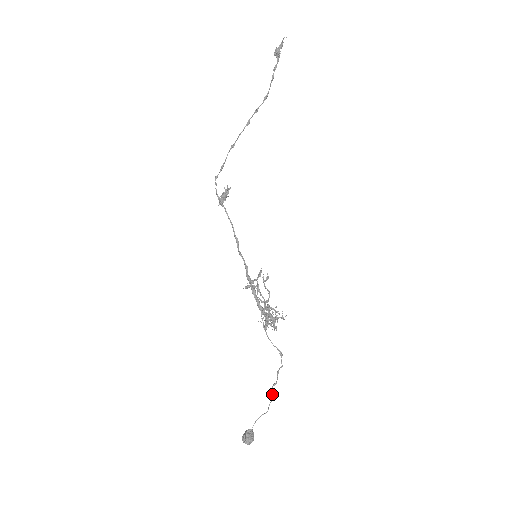
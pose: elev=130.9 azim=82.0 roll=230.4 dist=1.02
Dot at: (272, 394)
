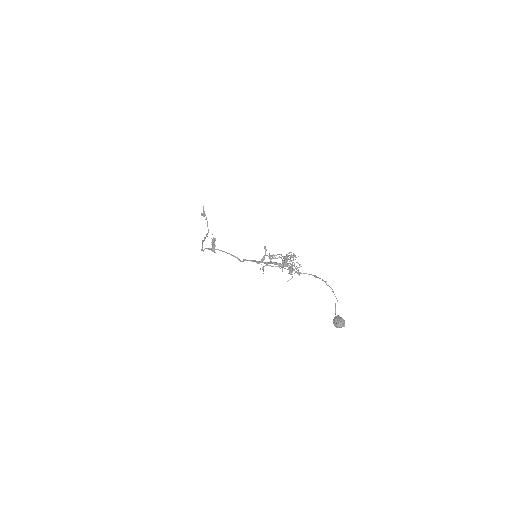
Dot at: occluded
